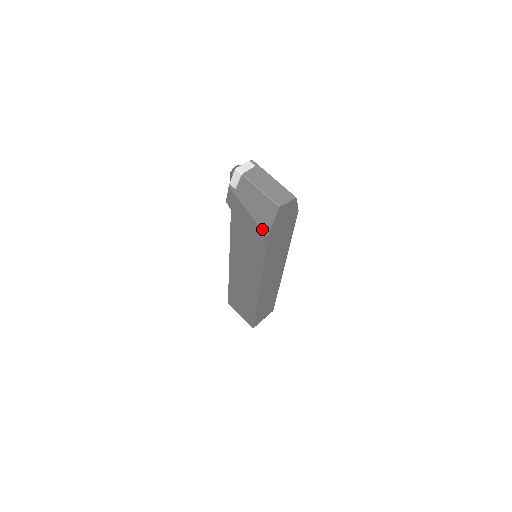
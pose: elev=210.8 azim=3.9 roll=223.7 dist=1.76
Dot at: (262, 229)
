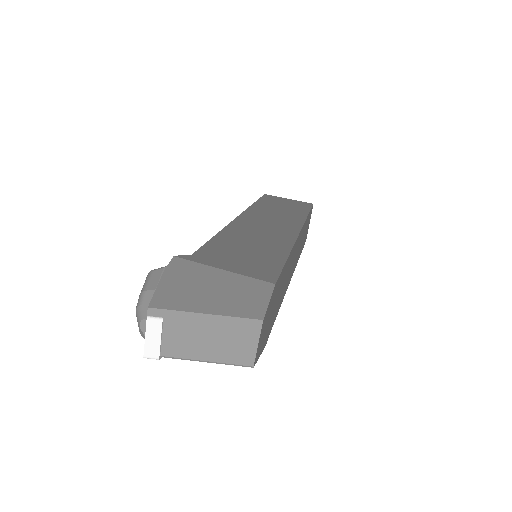
Dot at: occluded
